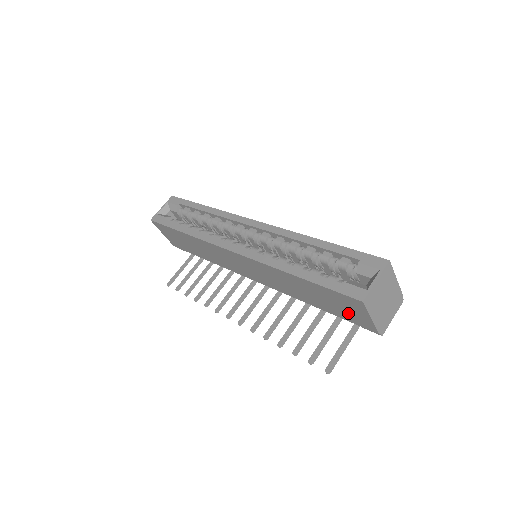
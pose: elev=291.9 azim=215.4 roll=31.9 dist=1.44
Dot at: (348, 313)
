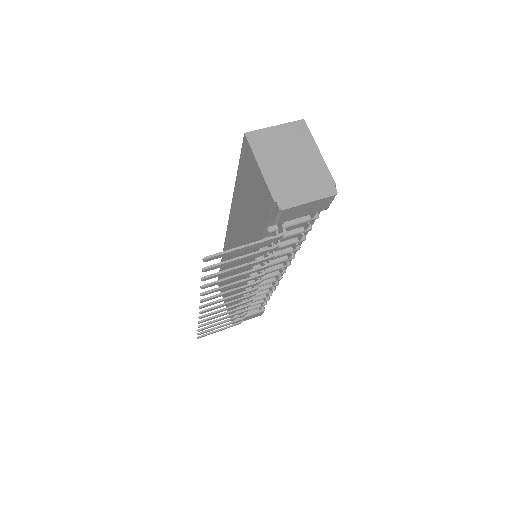
Dot at: (258, 198)
